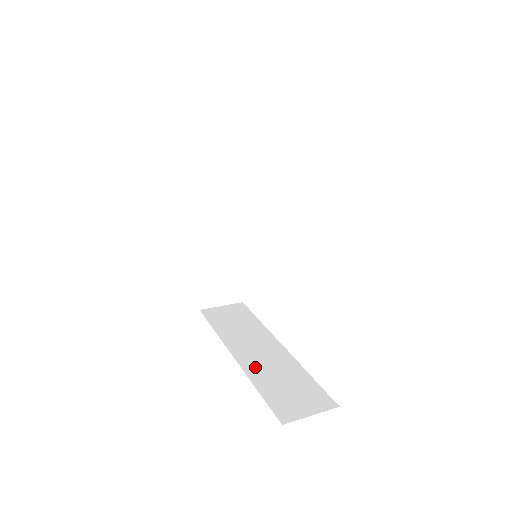
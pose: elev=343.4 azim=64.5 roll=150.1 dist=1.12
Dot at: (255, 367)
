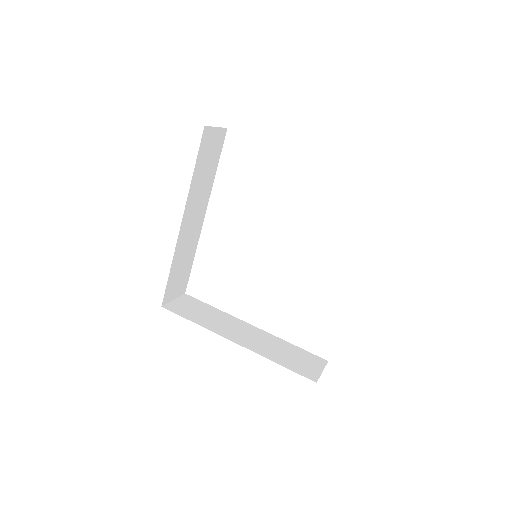
Dot at: (258, 347)
